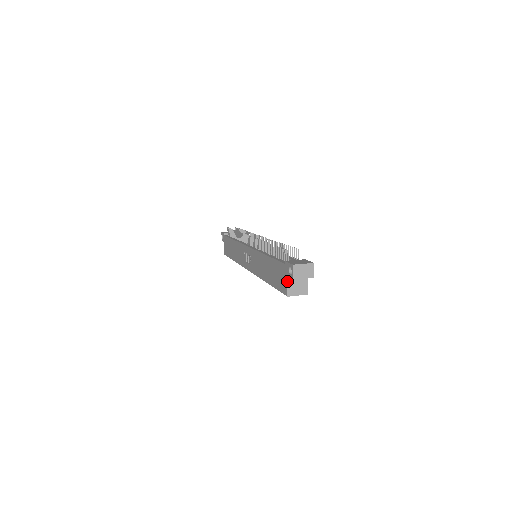
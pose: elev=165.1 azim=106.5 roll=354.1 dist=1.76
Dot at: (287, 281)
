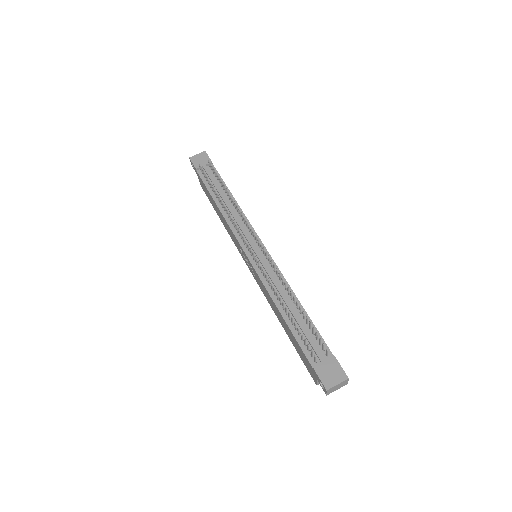
Dot at: (316, 380)
